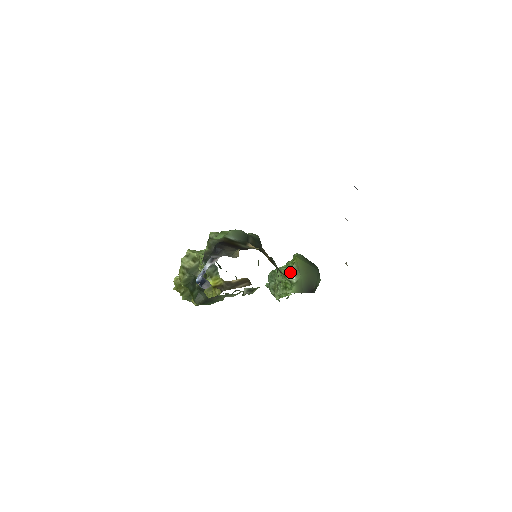
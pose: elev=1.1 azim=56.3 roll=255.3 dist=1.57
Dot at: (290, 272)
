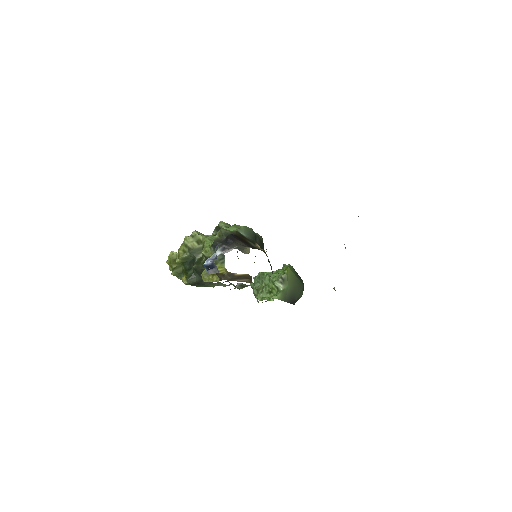
Dot at: (279, 279)
